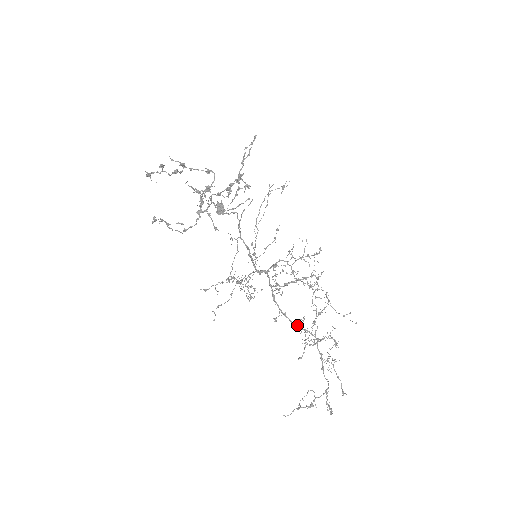
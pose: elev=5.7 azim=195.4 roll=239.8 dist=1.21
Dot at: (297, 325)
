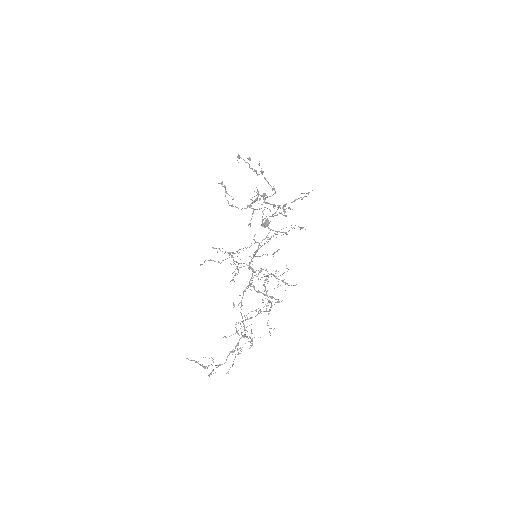
Dot at: (242, 318)
